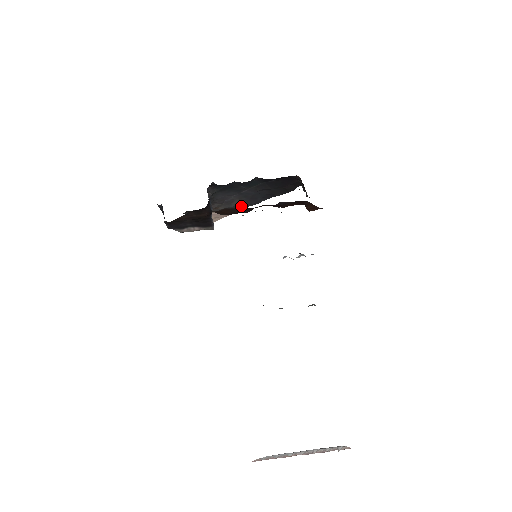
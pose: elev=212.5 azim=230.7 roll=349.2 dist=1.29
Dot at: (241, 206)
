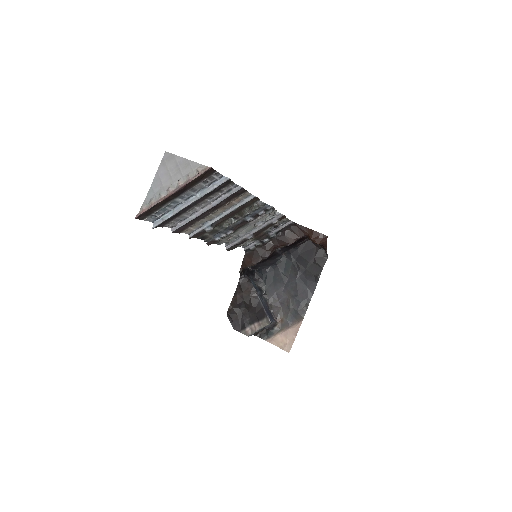
Dot at: (297, 307)
